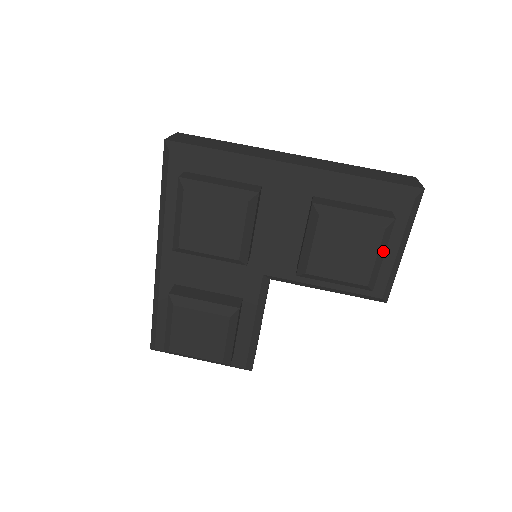
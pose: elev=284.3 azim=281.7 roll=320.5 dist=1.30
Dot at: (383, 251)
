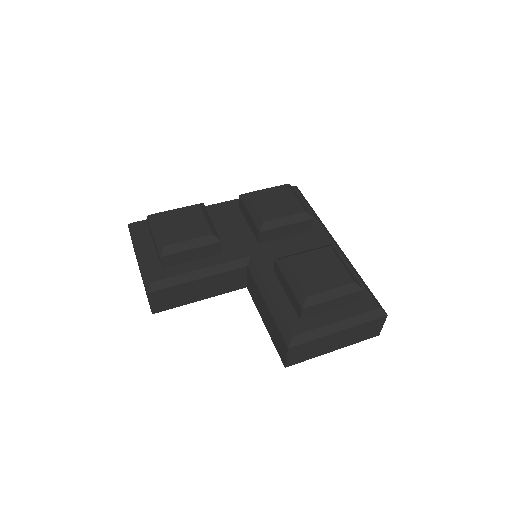
Dot at: (337, 295)
